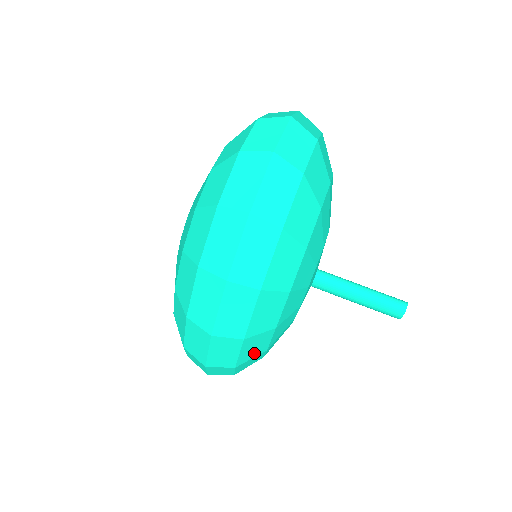
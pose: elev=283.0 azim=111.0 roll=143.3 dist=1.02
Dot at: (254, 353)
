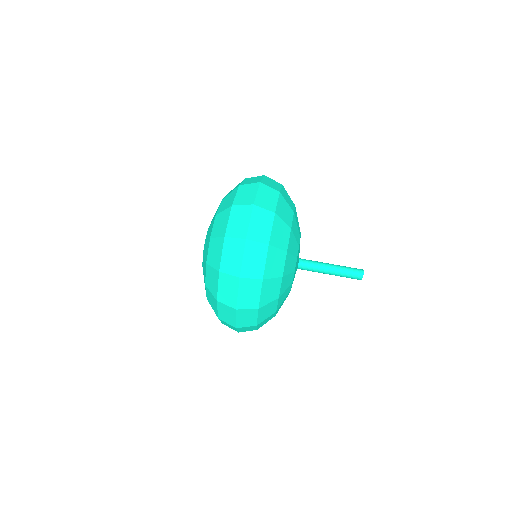
Dot at: occluded
